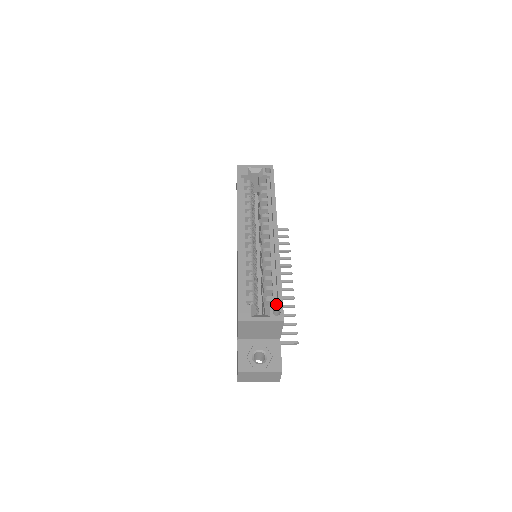
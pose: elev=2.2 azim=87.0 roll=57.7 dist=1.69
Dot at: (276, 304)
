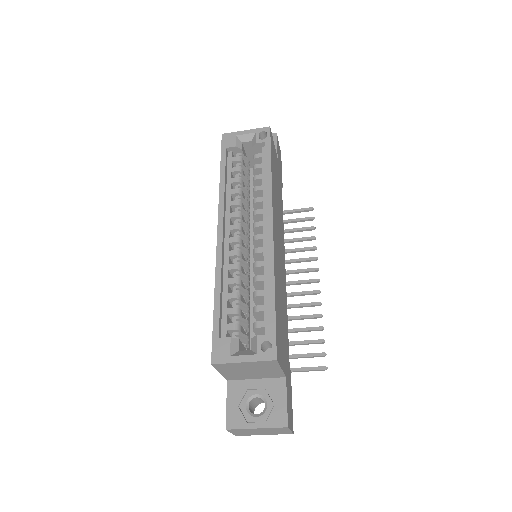
Dot at: (266, 334)
